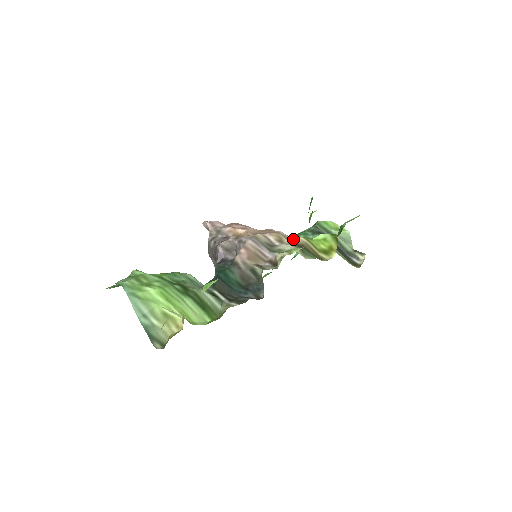
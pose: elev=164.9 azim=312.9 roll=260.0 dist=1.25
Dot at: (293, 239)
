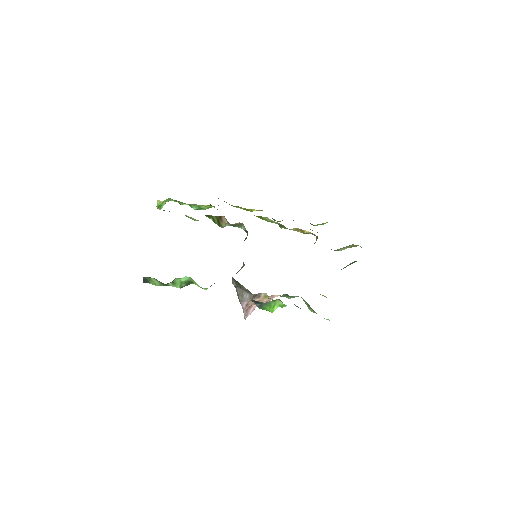
Dot at: occluded
